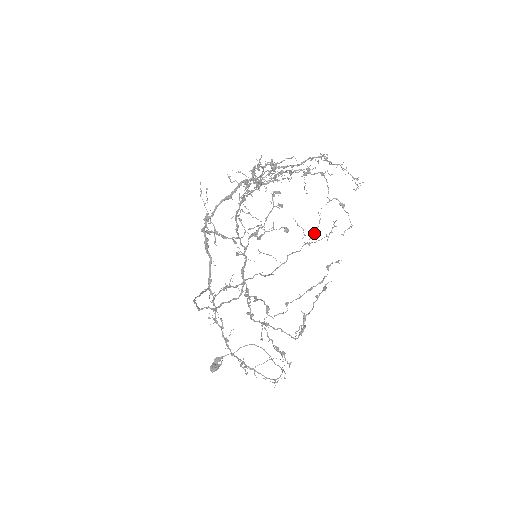
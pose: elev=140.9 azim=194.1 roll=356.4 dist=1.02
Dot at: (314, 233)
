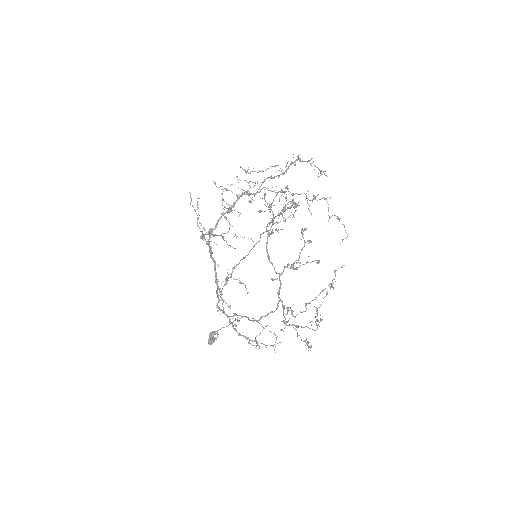
Dot at: occluded
